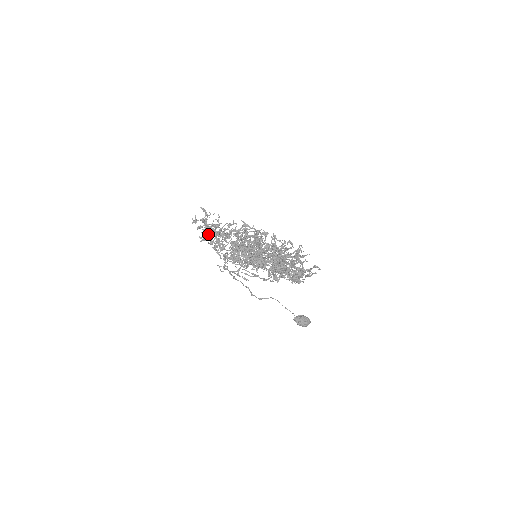
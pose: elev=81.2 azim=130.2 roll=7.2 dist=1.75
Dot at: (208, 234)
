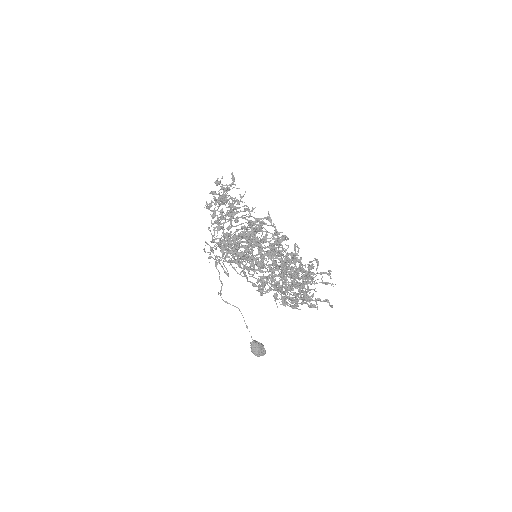
Dot at: (220, 204)
